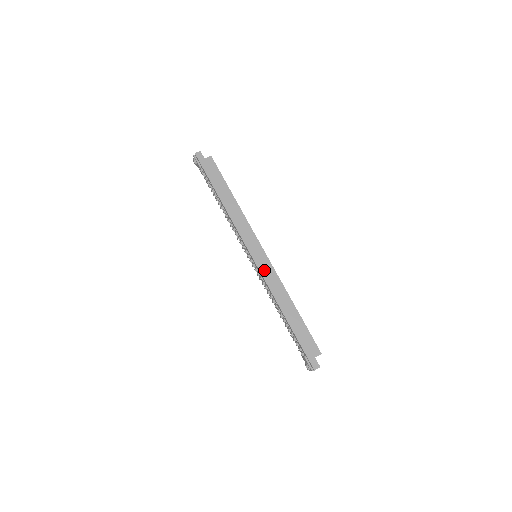
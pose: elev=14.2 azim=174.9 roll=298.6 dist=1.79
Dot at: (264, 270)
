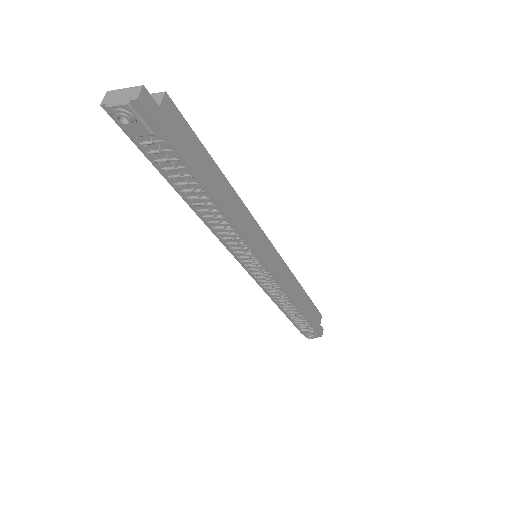
Dot at: (279, 272)
